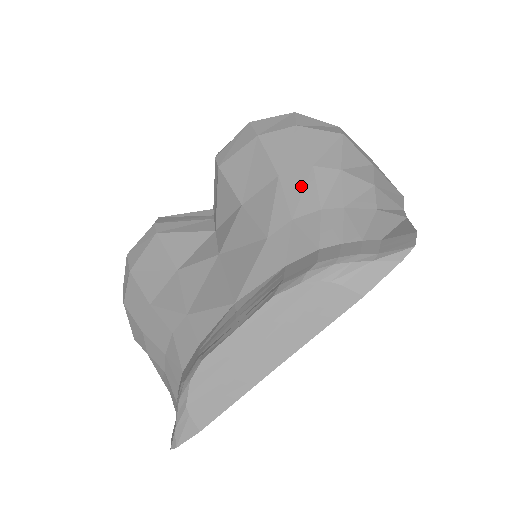
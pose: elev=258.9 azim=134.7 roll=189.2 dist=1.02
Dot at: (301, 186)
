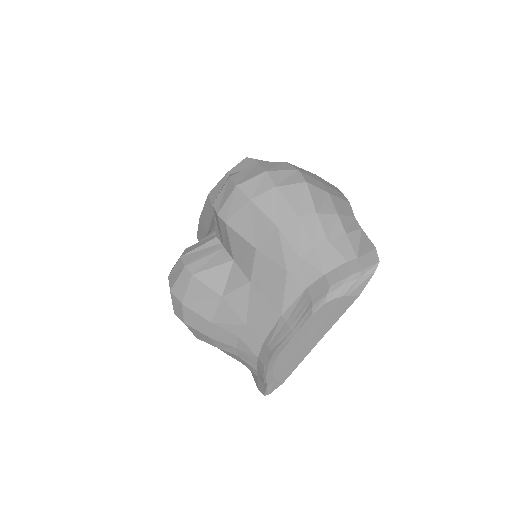
Dot at: (296, 233)
